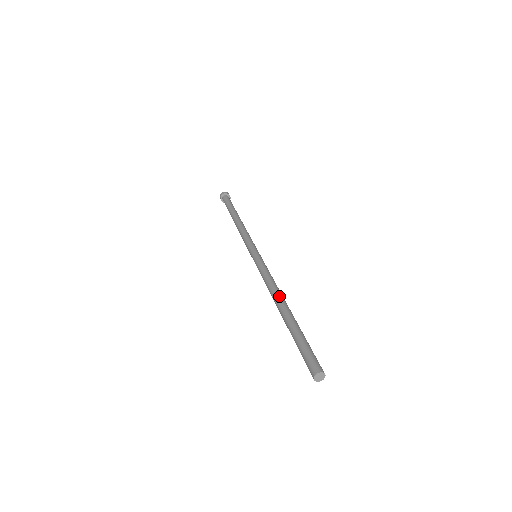
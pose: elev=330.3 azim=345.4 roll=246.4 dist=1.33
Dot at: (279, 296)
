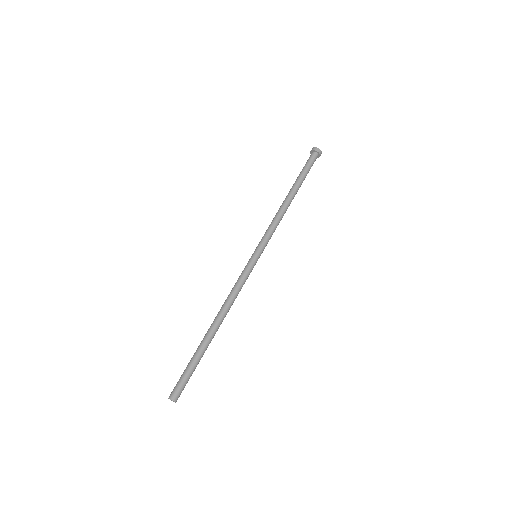
Dot at: (220, 316)
